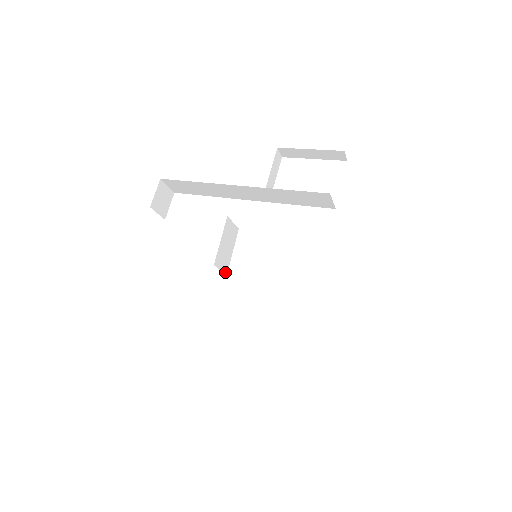
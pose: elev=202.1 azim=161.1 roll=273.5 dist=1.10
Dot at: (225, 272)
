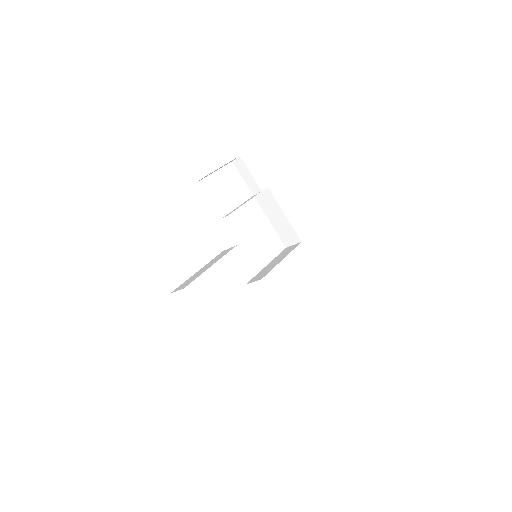
Dot at: (247, 283)
